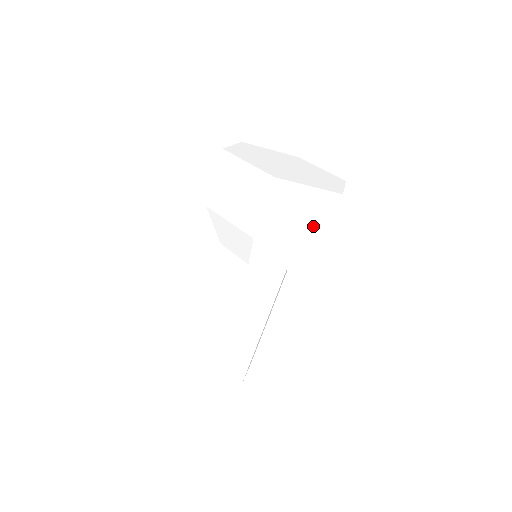
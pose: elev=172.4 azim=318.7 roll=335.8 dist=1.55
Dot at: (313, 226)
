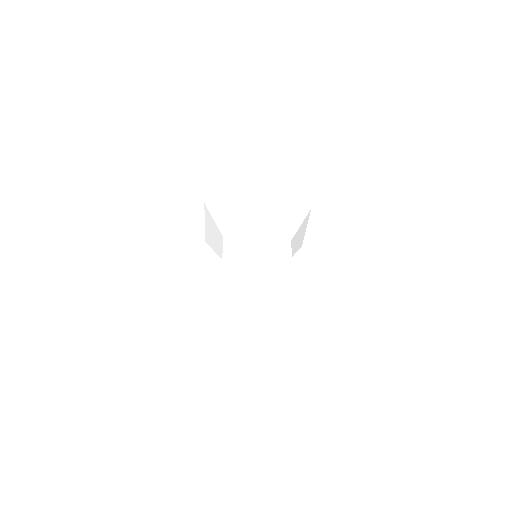
Dot at: (247, 173)
